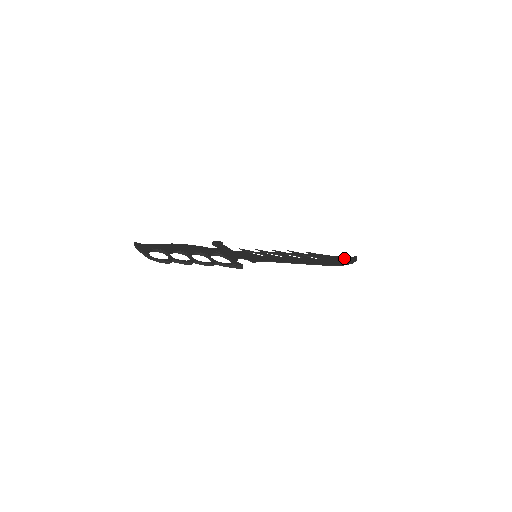
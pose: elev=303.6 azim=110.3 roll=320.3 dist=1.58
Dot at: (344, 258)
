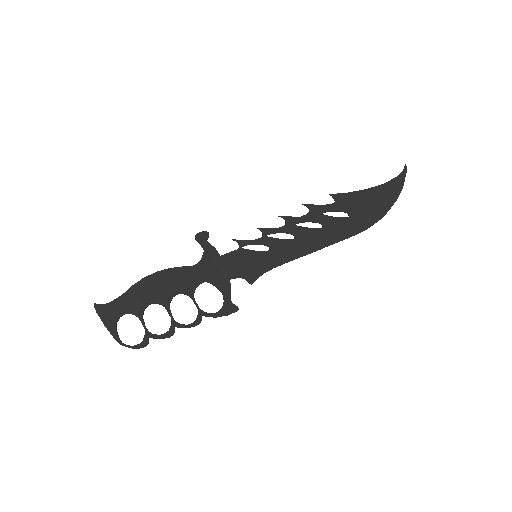
Dot at: (385, 190)
